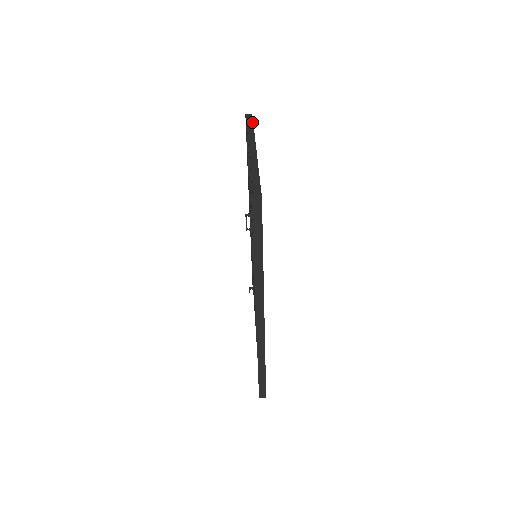
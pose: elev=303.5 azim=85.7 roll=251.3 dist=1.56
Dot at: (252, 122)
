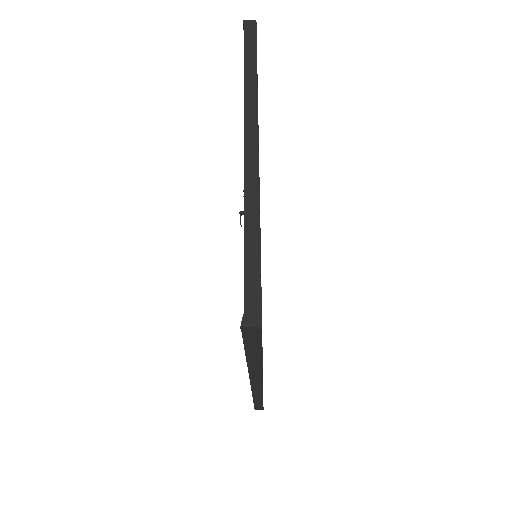
Dot at: (254, 49)
